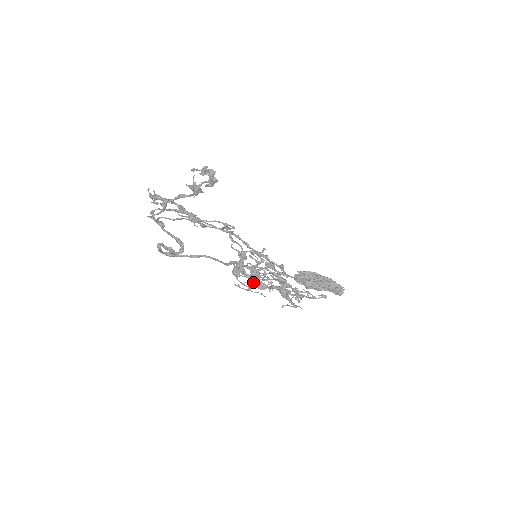
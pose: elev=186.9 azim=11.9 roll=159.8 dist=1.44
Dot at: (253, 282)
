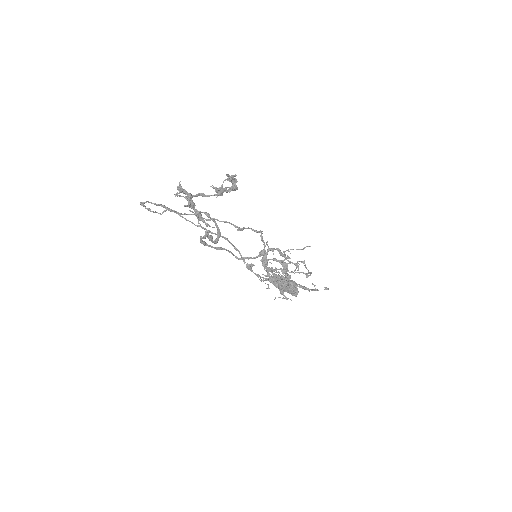
Dot at: occluded
